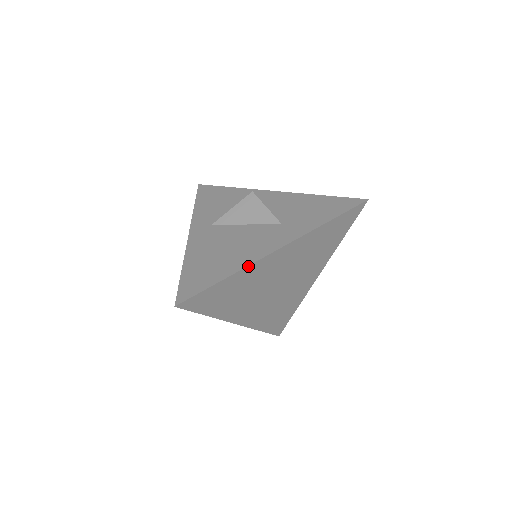
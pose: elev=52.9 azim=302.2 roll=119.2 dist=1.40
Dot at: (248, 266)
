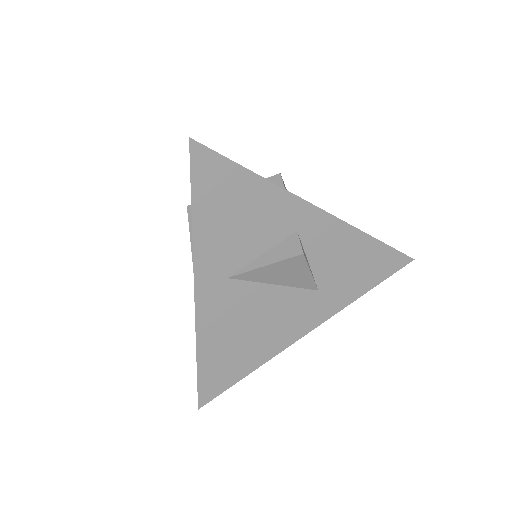
Dot at: (274, 356)
